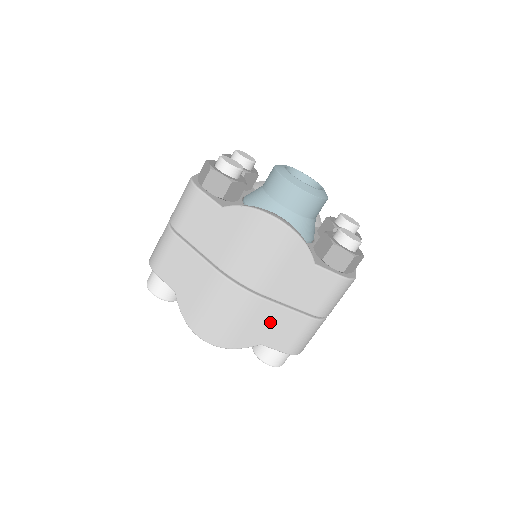
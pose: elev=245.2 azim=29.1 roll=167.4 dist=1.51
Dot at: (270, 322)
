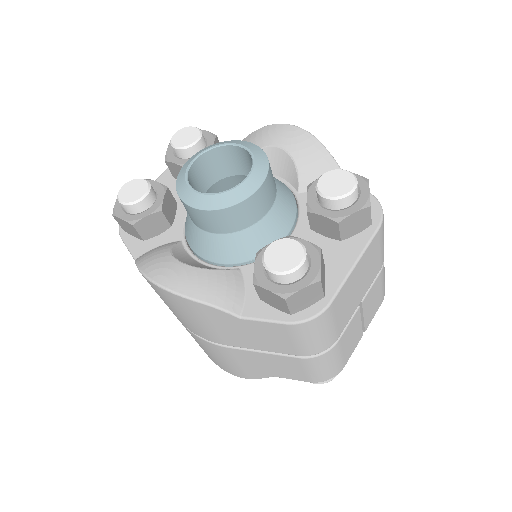
Dot at: (259, 362)
